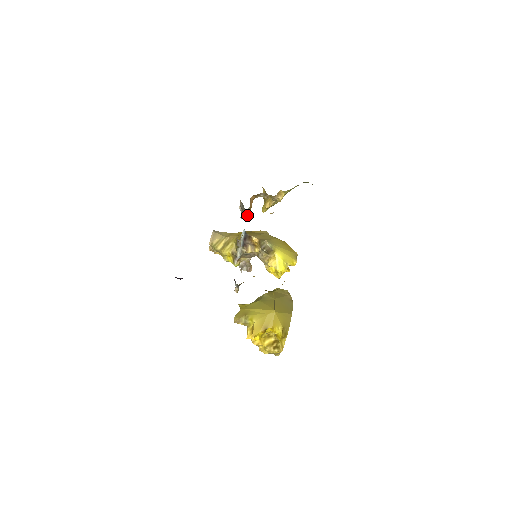
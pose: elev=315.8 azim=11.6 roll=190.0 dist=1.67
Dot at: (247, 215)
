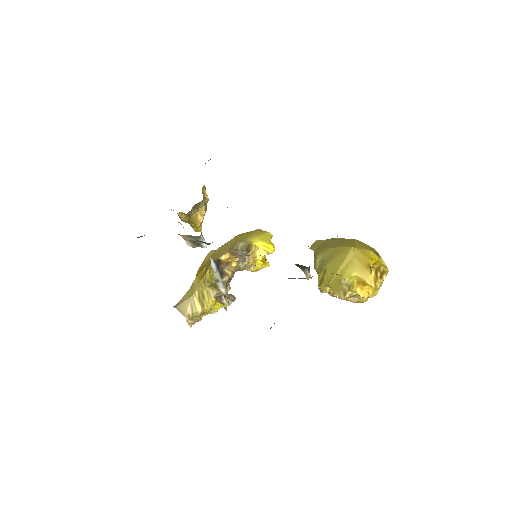
Dot at: (204, 240)
